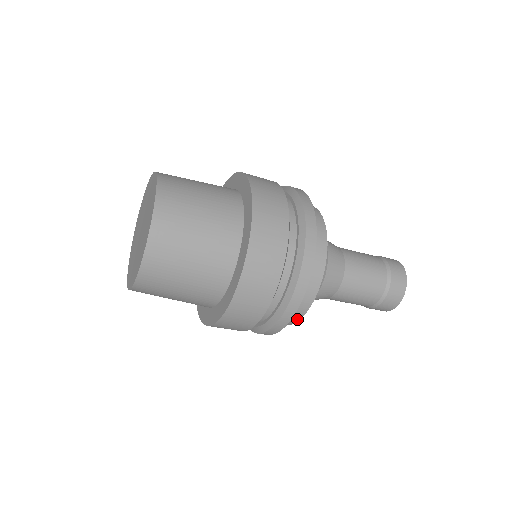
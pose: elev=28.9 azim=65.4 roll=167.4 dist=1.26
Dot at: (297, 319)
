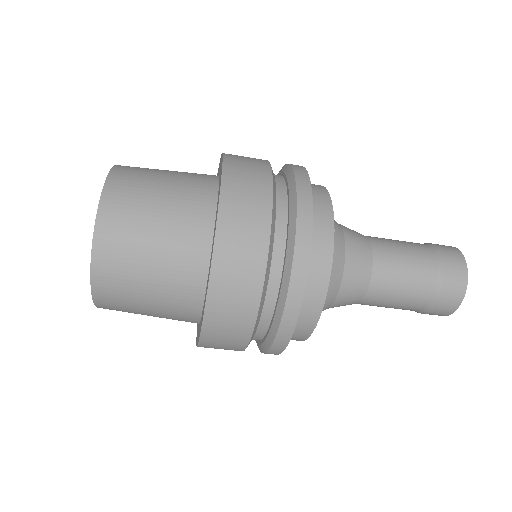
Dot at: (306, 336)
